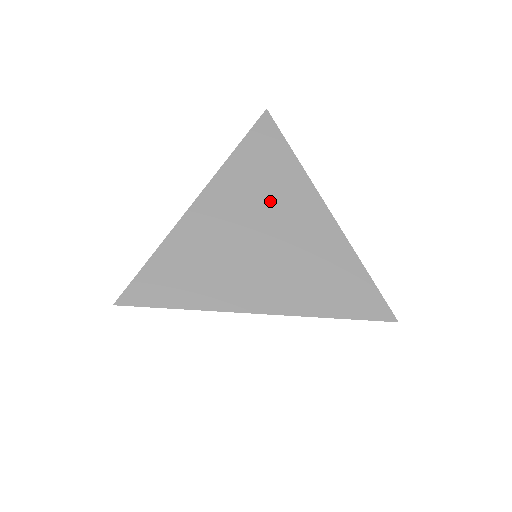
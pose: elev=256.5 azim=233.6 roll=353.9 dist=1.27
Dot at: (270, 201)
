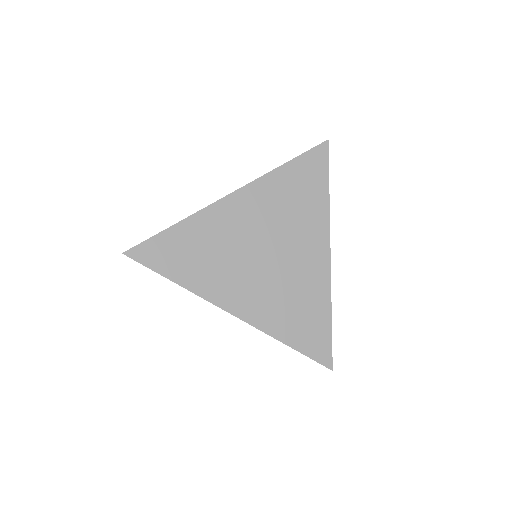
Dot at: (287, 225)
